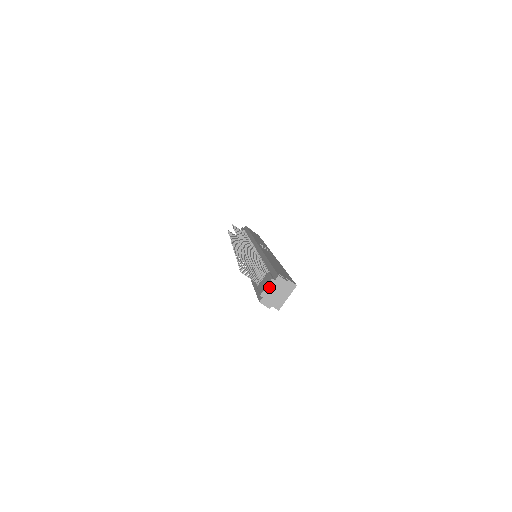
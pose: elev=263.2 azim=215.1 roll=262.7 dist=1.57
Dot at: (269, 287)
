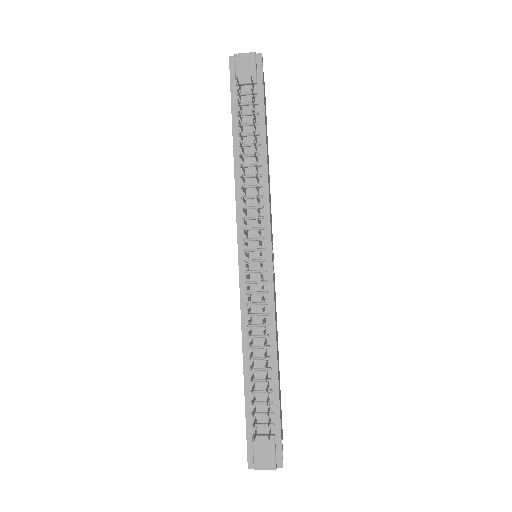
Dot at: (267, 469)
